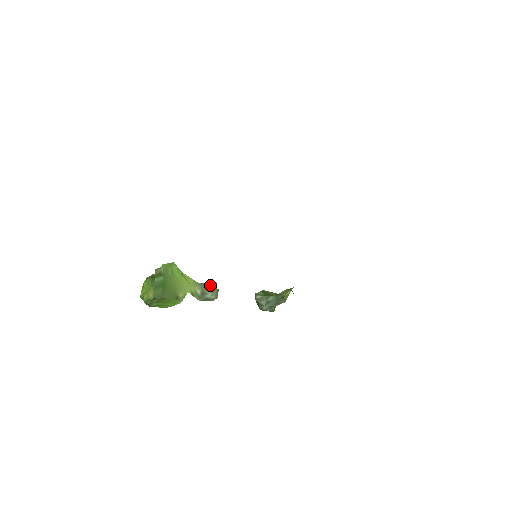
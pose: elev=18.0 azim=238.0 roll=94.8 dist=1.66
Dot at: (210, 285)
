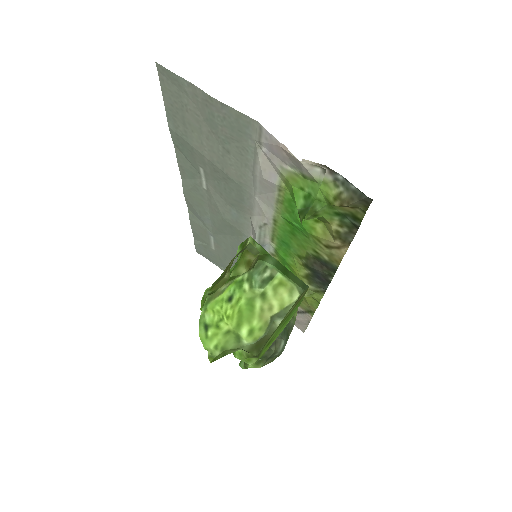
Dot at: occluded
